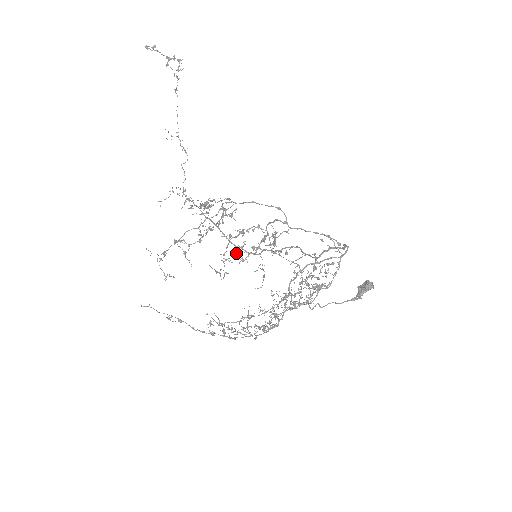
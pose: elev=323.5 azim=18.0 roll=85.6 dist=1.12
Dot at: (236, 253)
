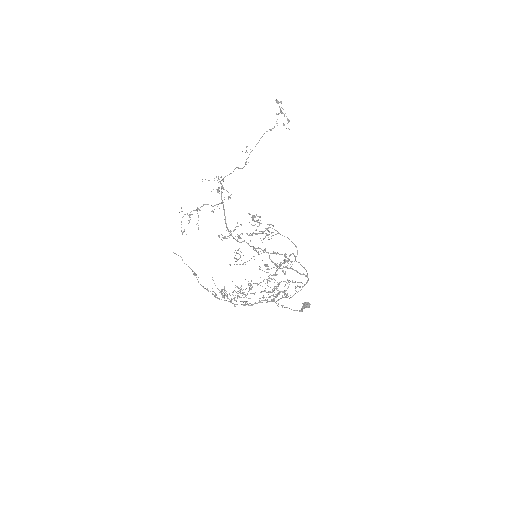
Dot at: (267, 264)
